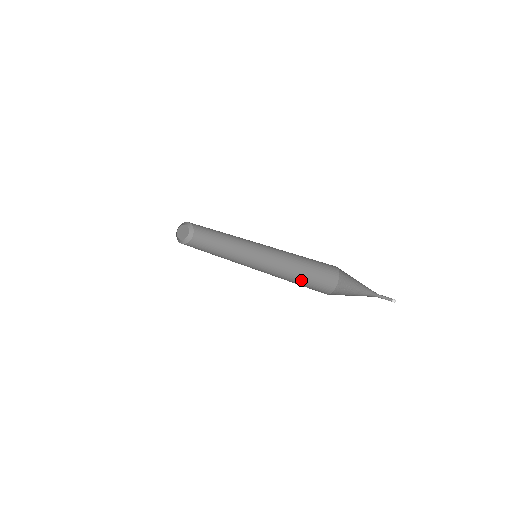
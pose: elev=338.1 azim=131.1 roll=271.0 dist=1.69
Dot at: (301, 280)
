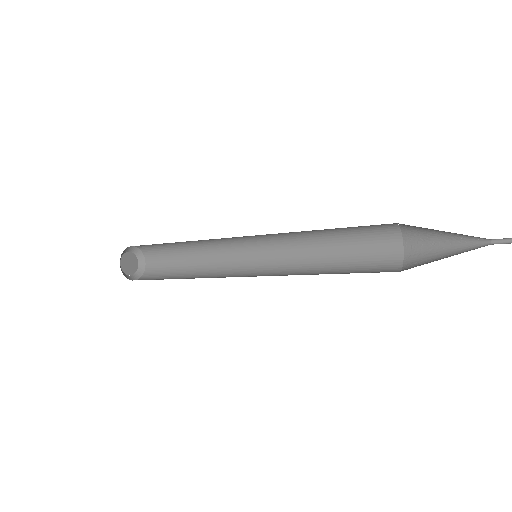
Dot at: (343, 258)
